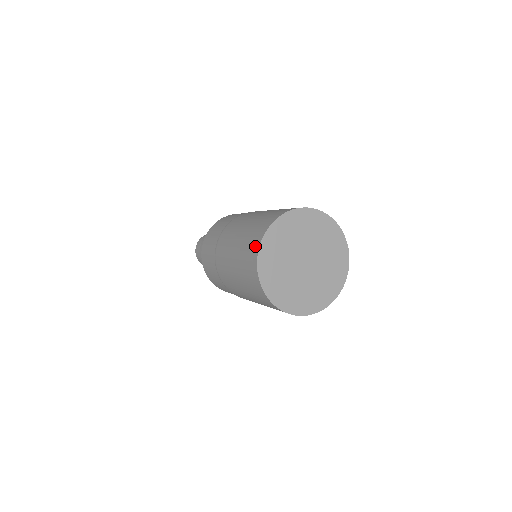
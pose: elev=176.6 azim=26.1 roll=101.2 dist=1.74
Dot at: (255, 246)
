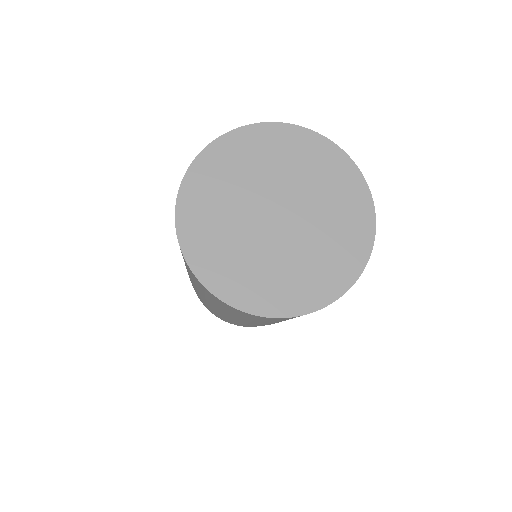
Dot at: occluded
